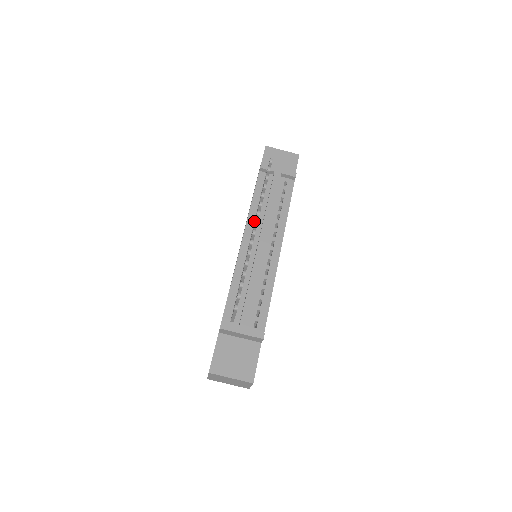
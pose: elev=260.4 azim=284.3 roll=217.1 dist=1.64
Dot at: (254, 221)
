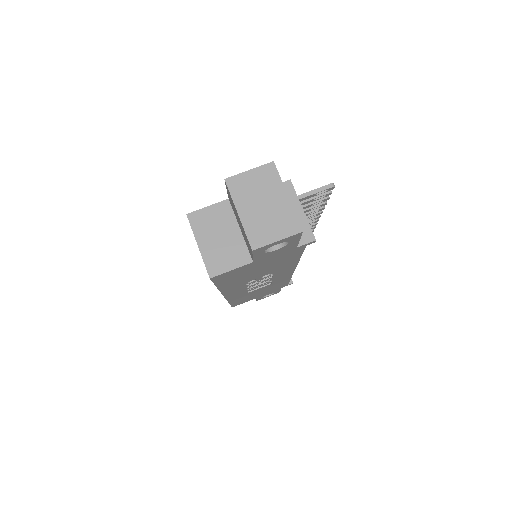
Dot at: occluded
